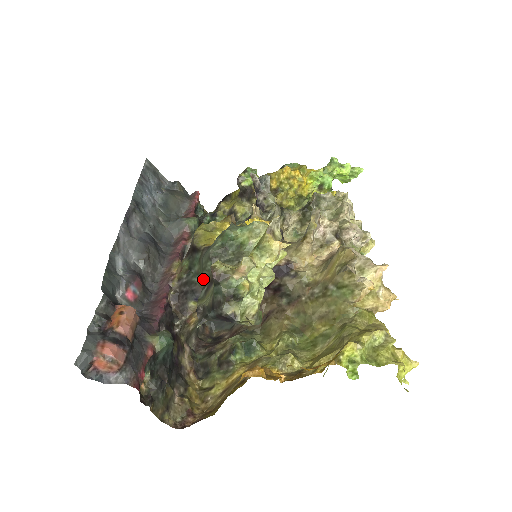
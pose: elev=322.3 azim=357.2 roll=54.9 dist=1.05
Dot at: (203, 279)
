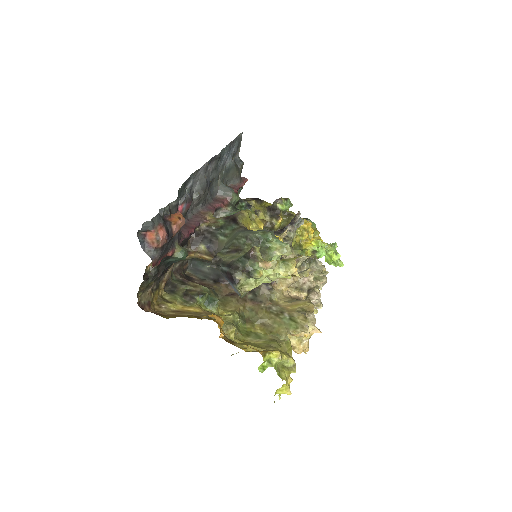
Dot at: (231, 243)
